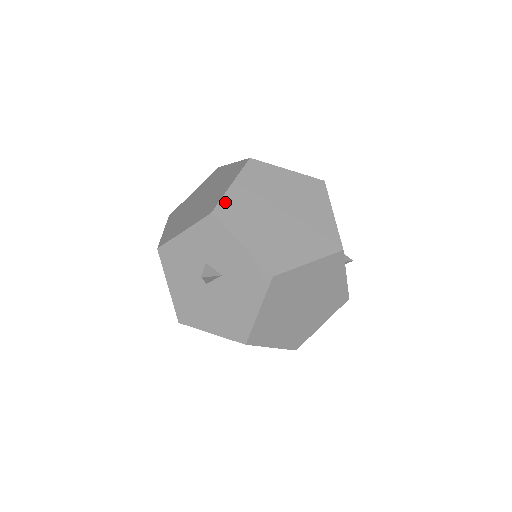
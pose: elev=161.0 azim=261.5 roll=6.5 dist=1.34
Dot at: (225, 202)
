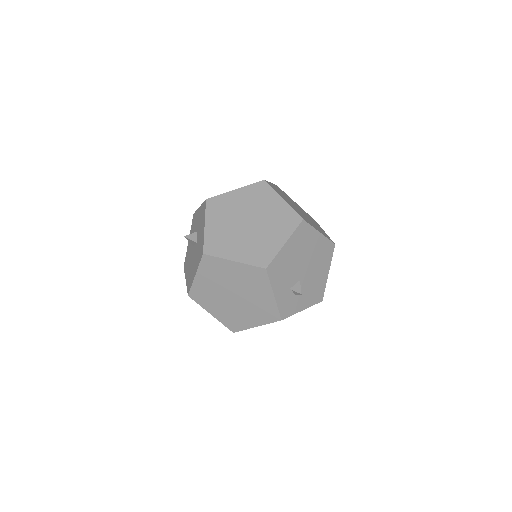
Dot at: (220, 198)
